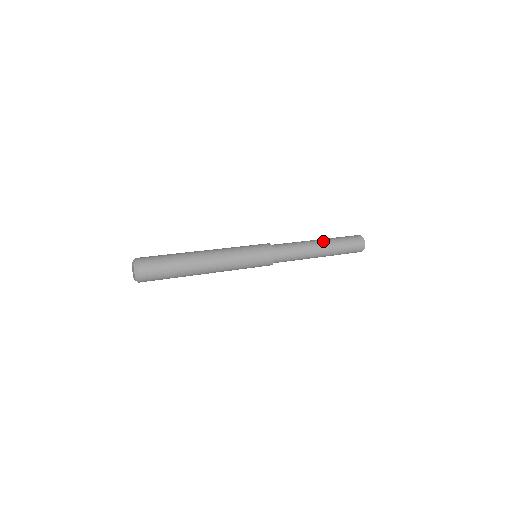
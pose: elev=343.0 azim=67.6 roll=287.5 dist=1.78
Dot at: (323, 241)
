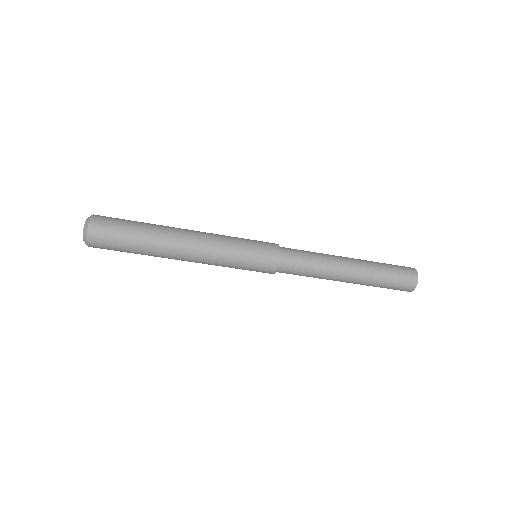
Dot at: (356, 260)
